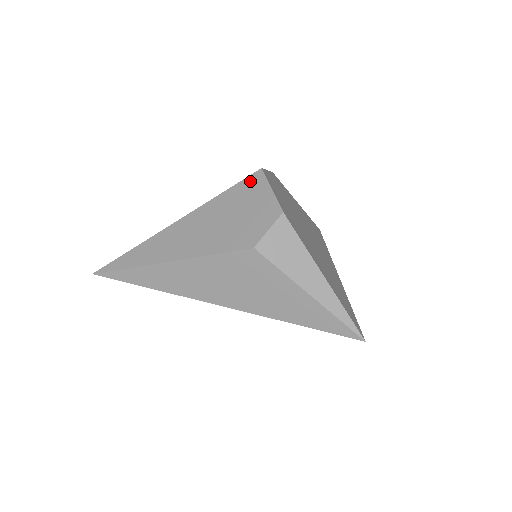
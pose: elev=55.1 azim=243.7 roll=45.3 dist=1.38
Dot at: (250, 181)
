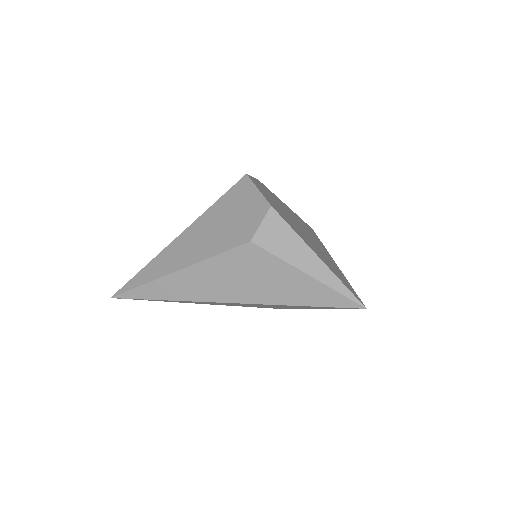
Dot at: (238, 187)
